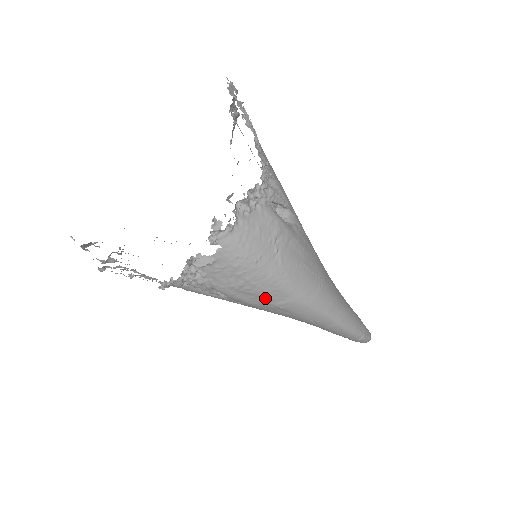
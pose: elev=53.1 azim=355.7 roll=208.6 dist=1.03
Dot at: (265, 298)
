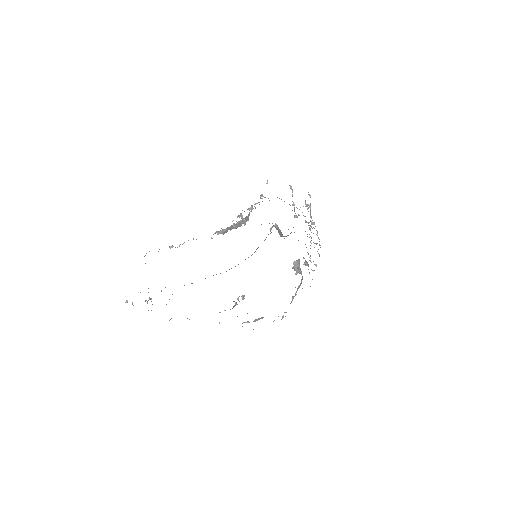
Dot at: occluded
